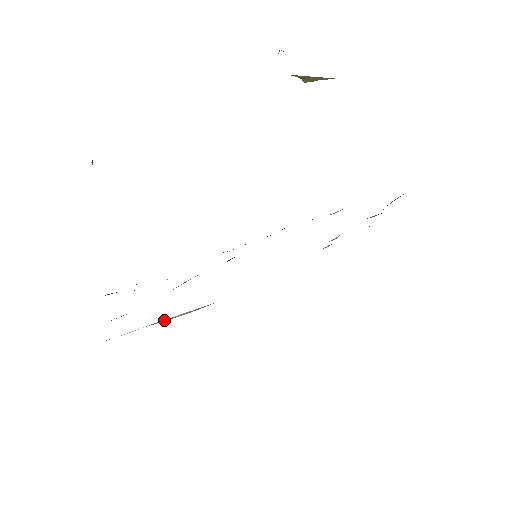
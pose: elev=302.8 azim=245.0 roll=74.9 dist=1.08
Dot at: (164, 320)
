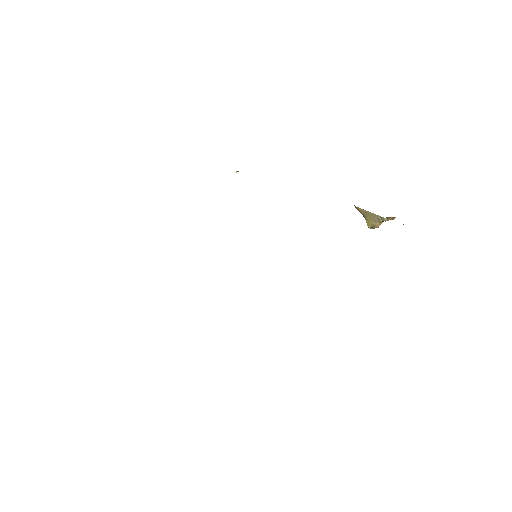
Dot at: occluded
